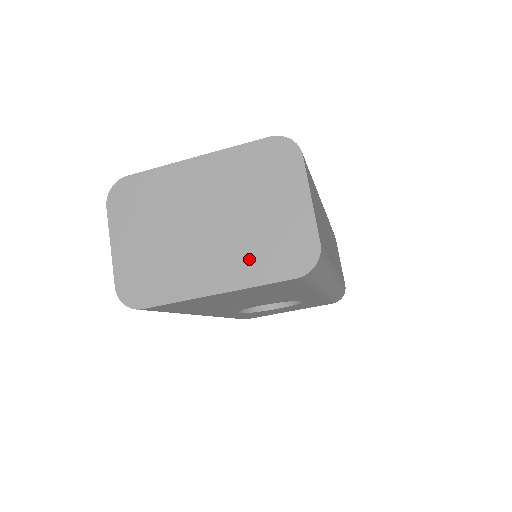
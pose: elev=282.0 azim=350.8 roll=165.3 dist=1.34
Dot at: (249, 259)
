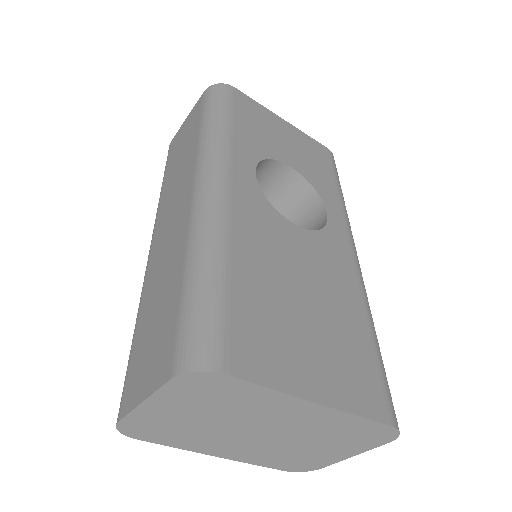
Dot at: (266, 456)
